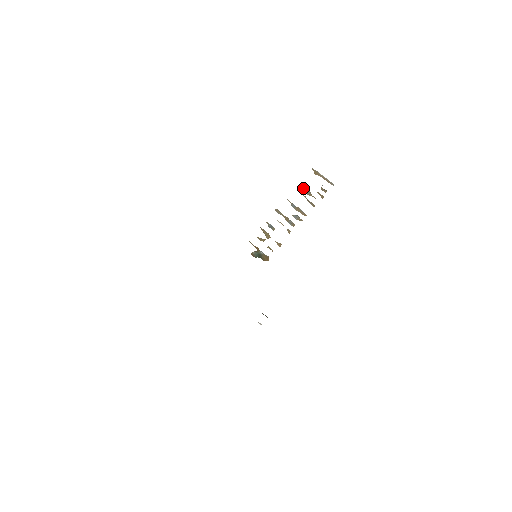
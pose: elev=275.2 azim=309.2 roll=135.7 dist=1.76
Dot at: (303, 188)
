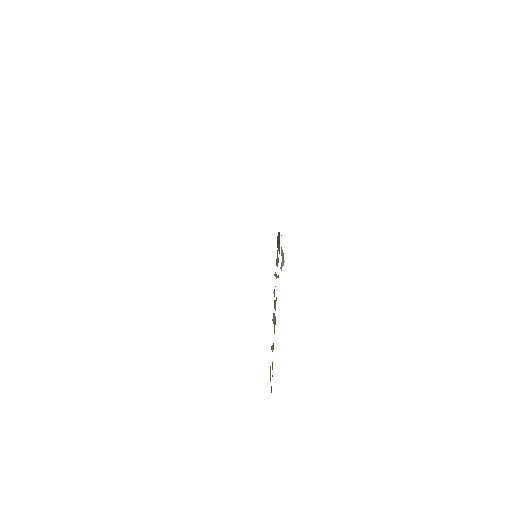
Dot at: occluded
